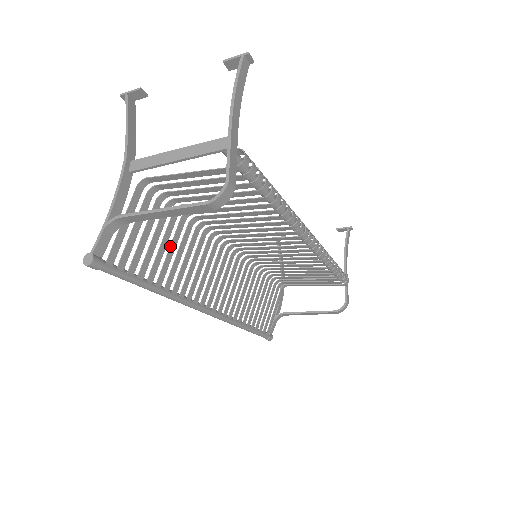
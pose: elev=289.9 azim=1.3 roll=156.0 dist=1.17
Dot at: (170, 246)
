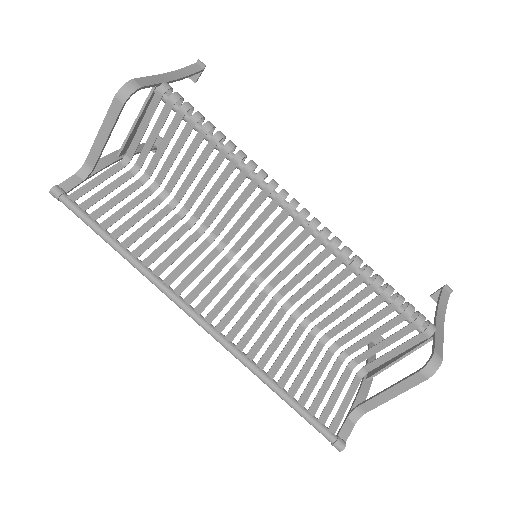
Dot at: (148, 221)
